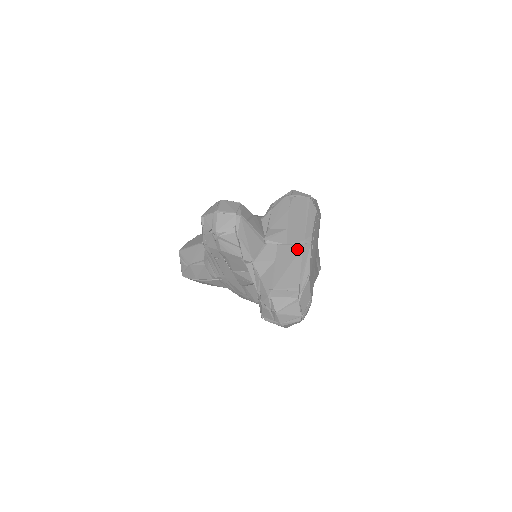
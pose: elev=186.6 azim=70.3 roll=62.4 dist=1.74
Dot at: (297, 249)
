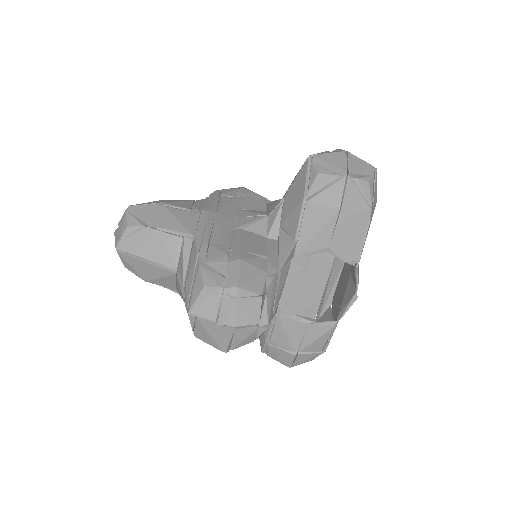
Dot at: occluded
